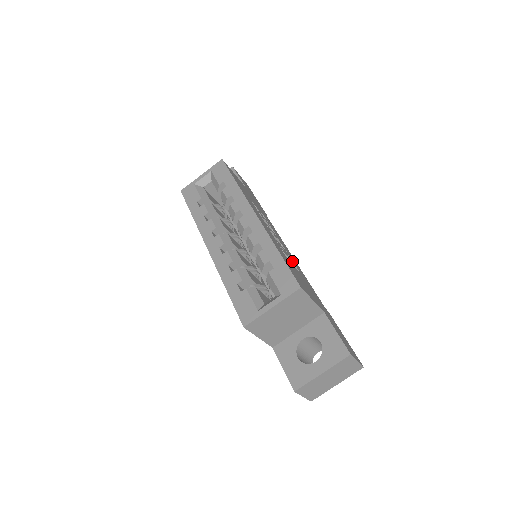
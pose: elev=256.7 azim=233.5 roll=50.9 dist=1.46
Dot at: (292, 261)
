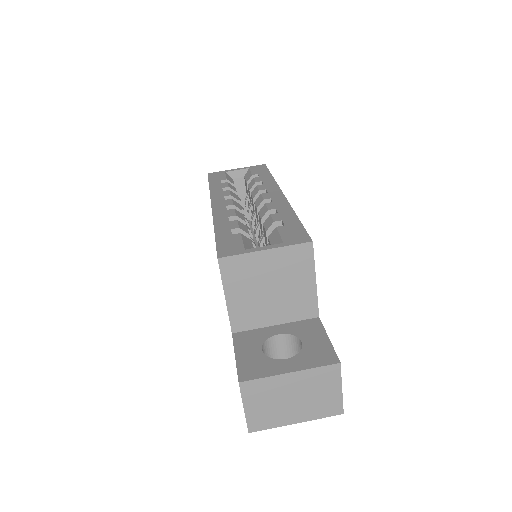
Dot at: occluded
